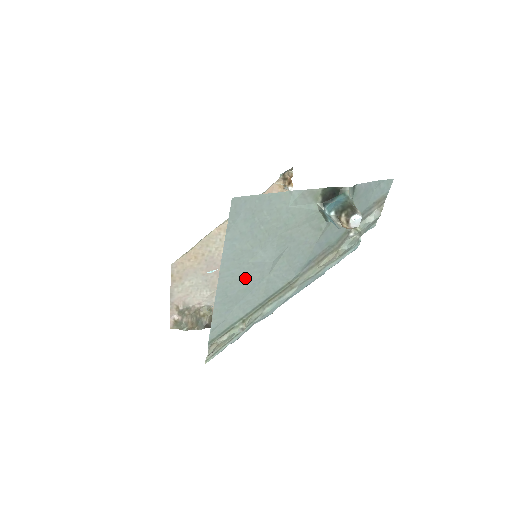
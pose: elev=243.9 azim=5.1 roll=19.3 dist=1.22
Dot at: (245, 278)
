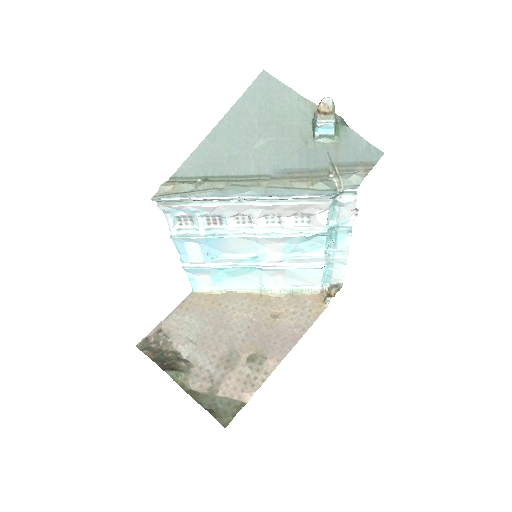
Dot at: (234, 138)
